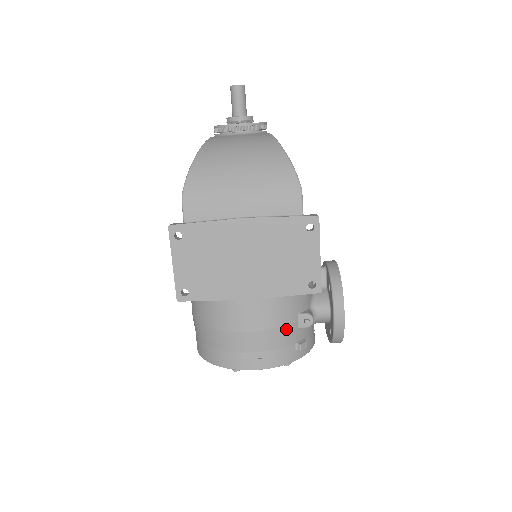
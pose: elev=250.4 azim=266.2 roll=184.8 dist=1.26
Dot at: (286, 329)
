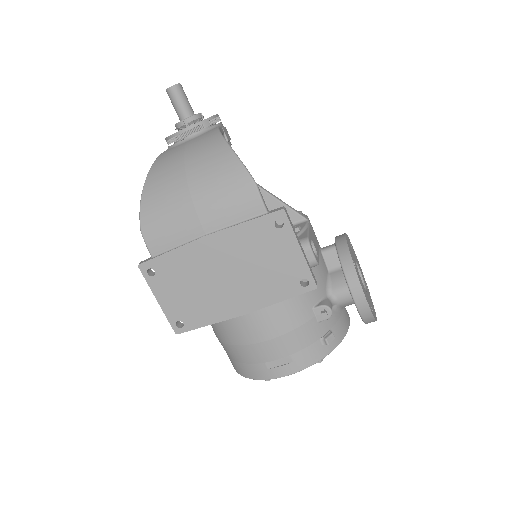
Dot at: (303, 328)
